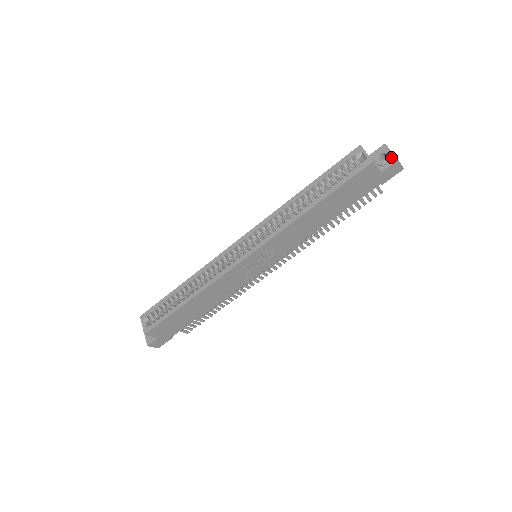
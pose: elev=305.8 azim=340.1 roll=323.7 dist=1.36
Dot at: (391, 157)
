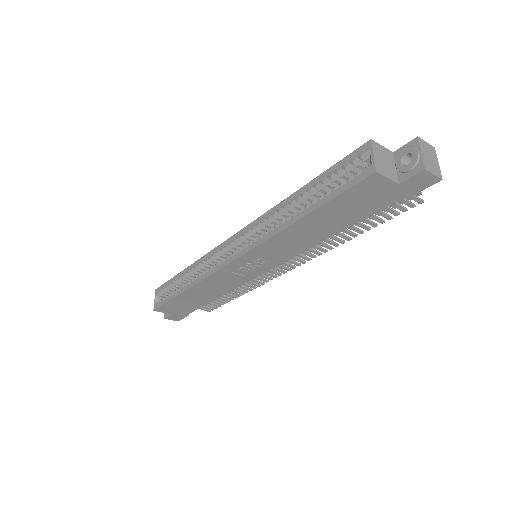
Dot at: (417, 162)
